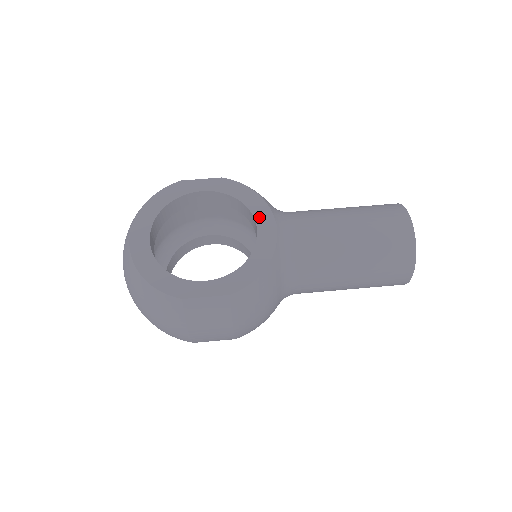
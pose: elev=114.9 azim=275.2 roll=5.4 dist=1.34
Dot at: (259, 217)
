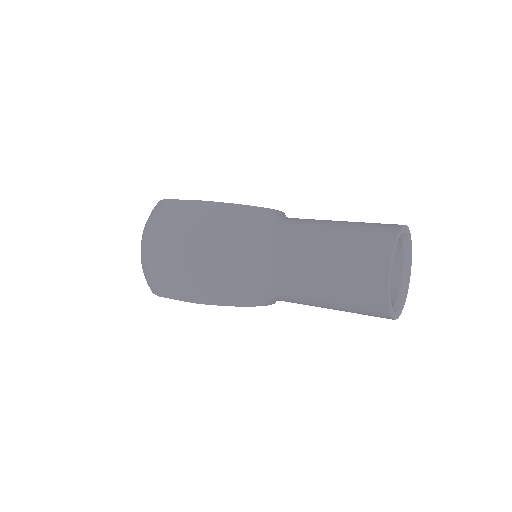
Dot at: occluded
